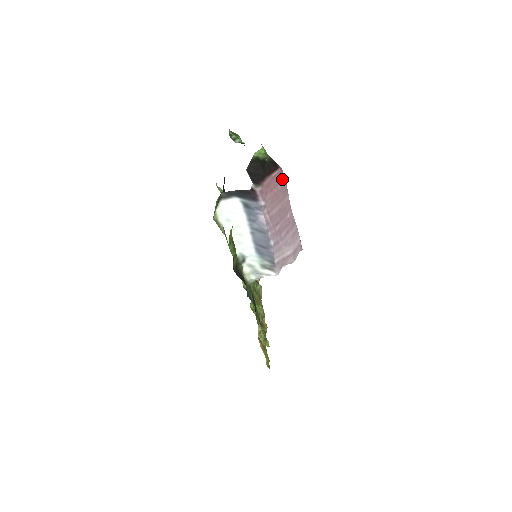
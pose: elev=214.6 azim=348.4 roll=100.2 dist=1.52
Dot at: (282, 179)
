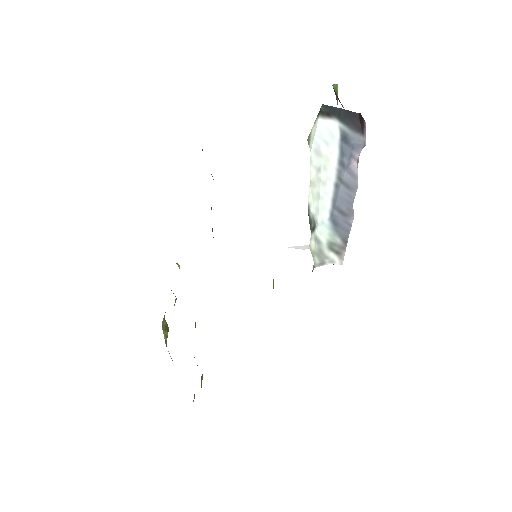
Dot at: occluded
